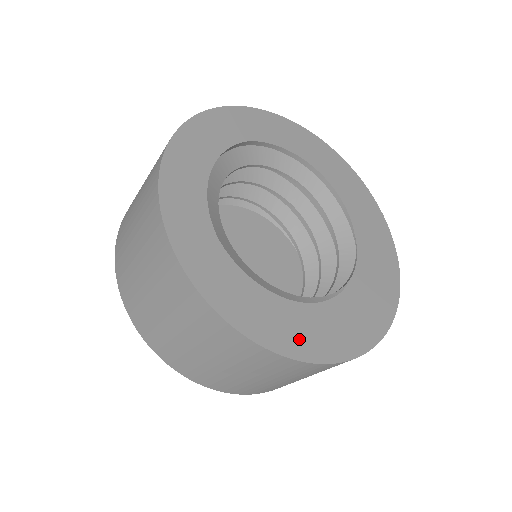
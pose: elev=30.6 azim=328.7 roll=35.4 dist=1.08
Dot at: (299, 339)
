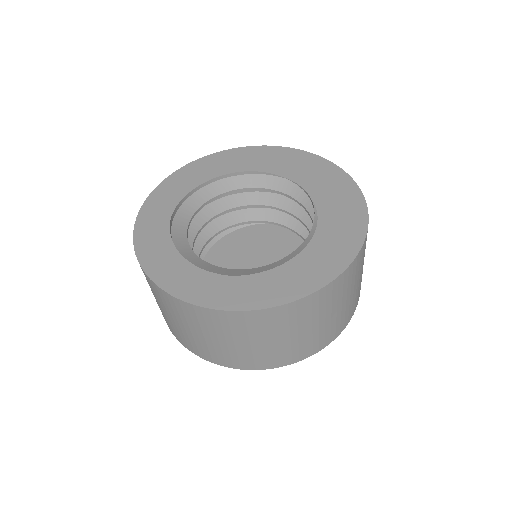
Dot at: (333, 259)
